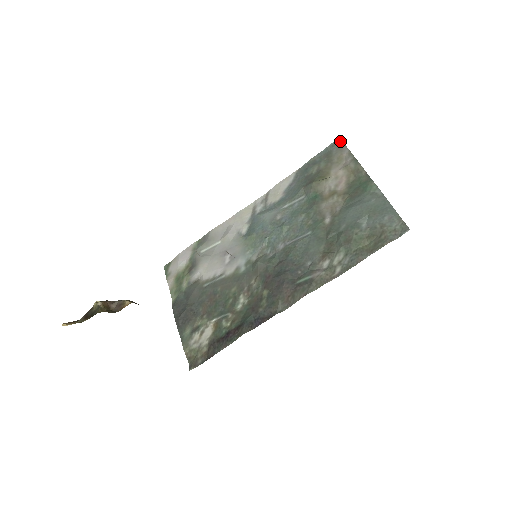
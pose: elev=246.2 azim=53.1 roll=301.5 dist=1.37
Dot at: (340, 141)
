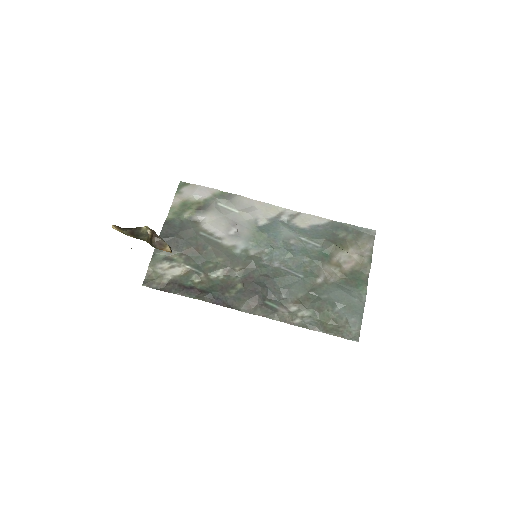
Dot at: (374, 233)
